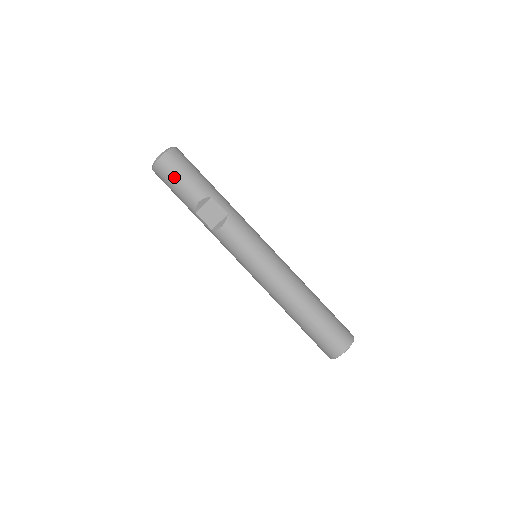
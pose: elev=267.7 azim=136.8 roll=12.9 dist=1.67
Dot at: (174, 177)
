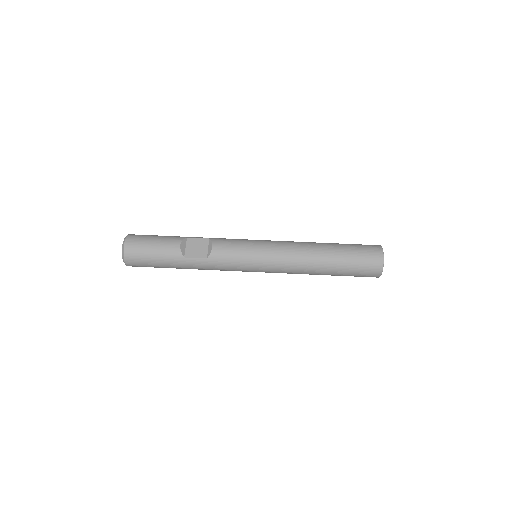
Dot at: (147, 245)
